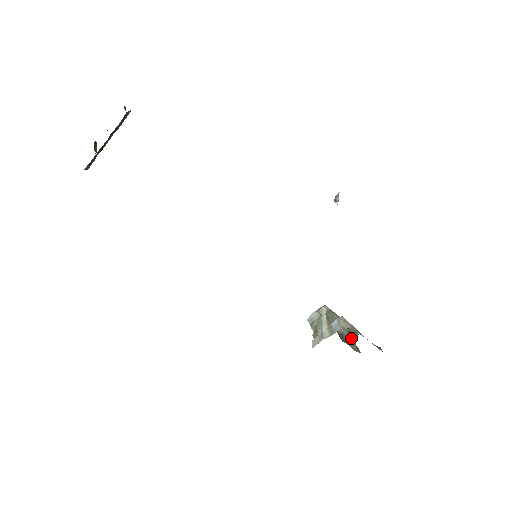
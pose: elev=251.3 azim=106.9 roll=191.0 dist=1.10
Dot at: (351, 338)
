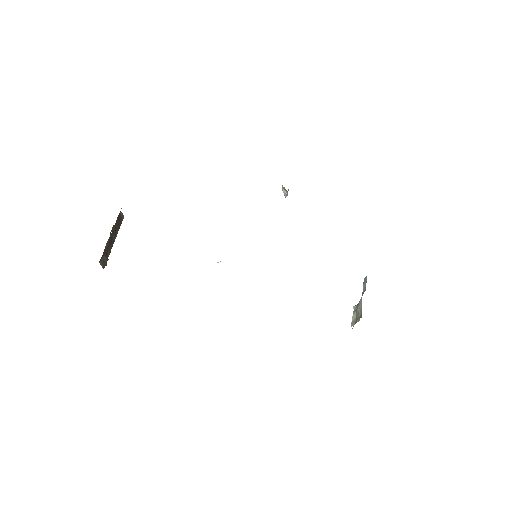
Dot at: occluded
